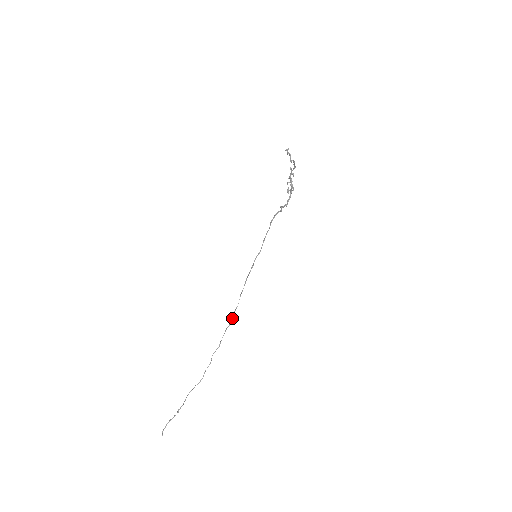
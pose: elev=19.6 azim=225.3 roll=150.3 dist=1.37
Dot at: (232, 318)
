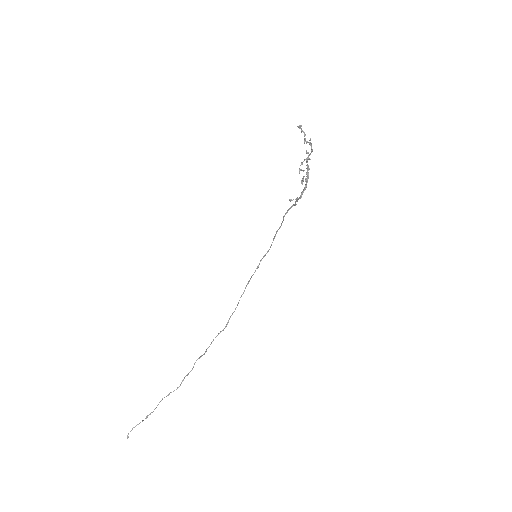
Dot at: occluded
